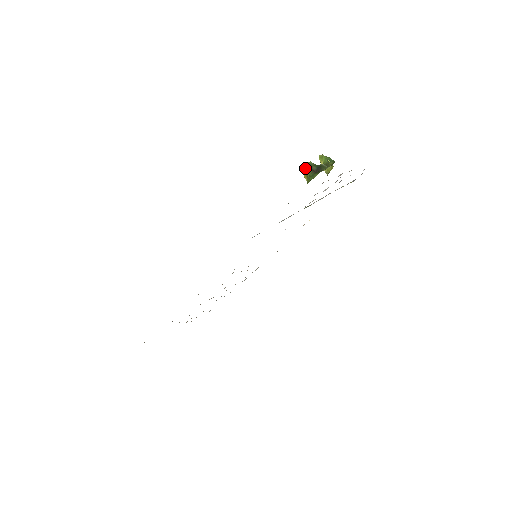
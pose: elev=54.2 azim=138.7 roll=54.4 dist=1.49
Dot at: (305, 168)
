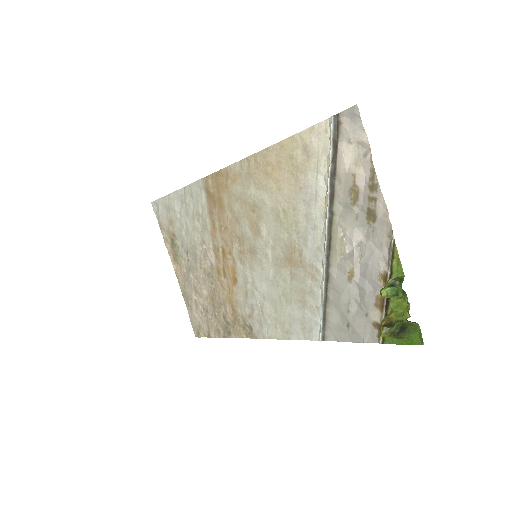
Dot at: occluded
